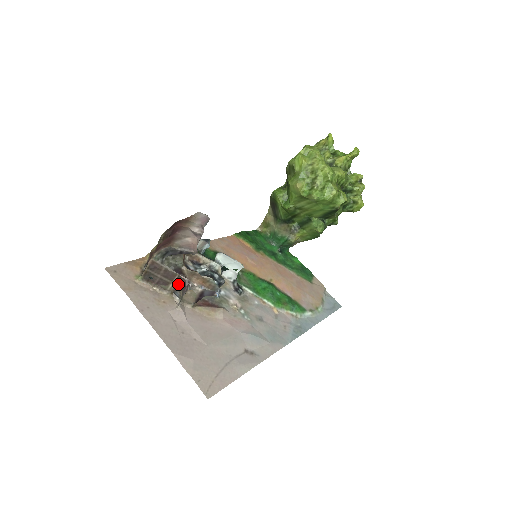
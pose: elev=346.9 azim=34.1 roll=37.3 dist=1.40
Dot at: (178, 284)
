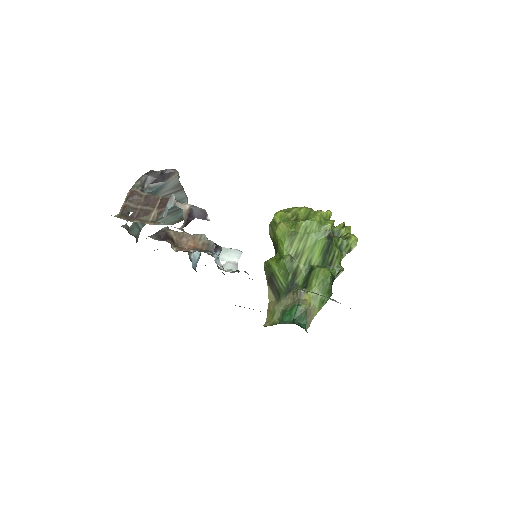
Dot at: (161, 208)
